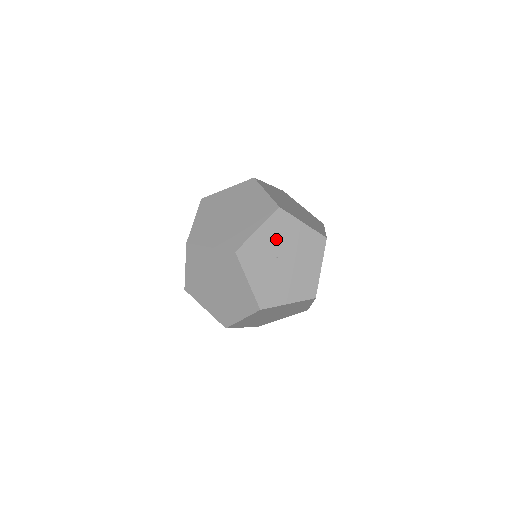
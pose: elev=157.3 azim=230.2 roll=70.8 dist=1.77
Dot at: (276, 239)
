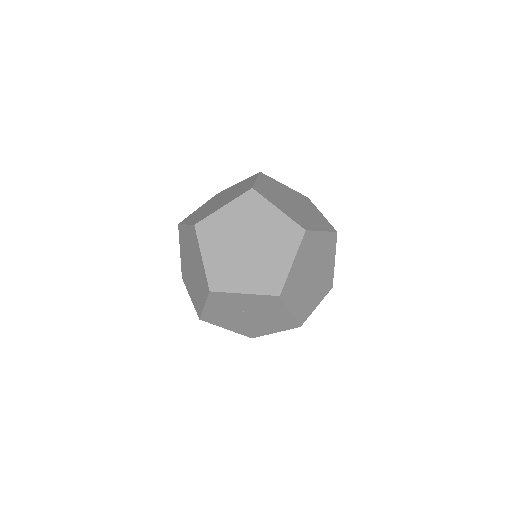
Dot at: (255, 305)
